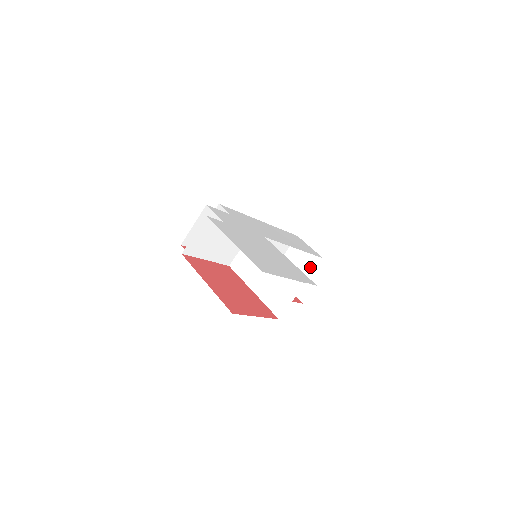
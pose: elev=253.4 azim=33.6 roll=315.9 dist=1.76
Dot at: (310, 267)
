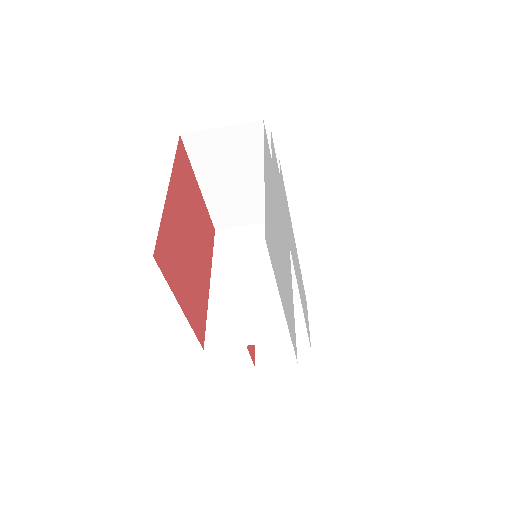
Dot at: occluded
